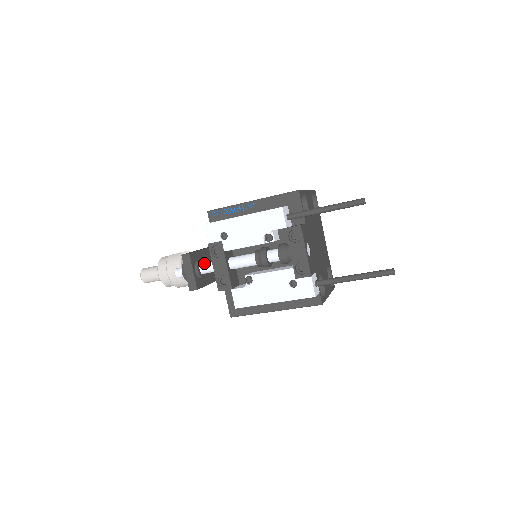
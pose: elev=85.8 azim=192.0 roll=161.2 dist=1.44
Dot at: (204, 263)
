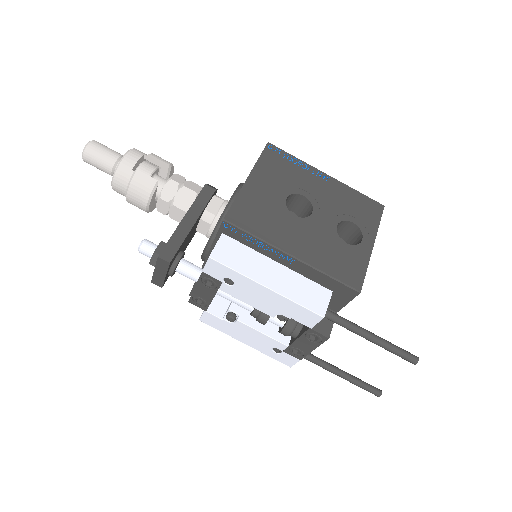
Dot at: (185, 265)
